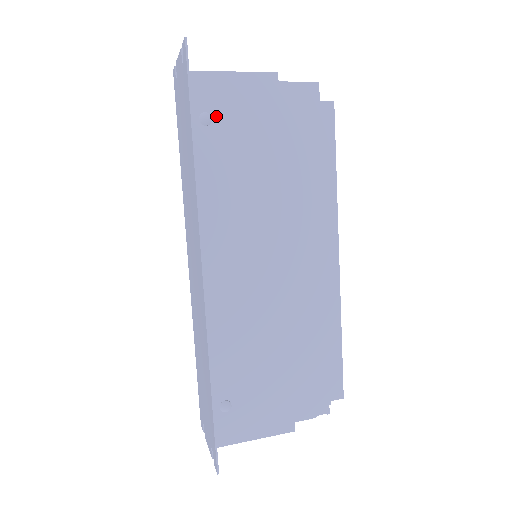
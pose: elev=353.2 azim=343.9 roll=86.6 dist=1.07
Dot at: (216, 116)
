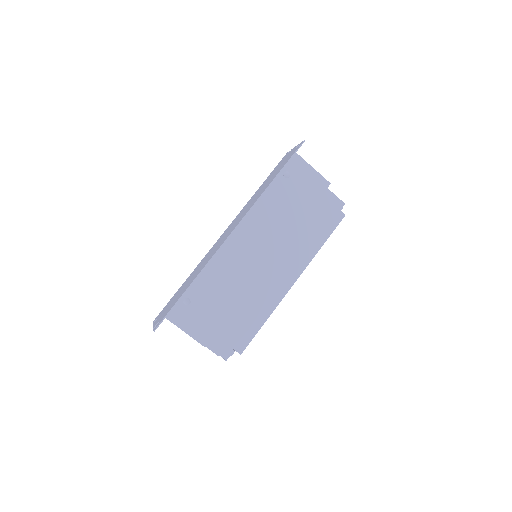
Dot at: (292, 177)
